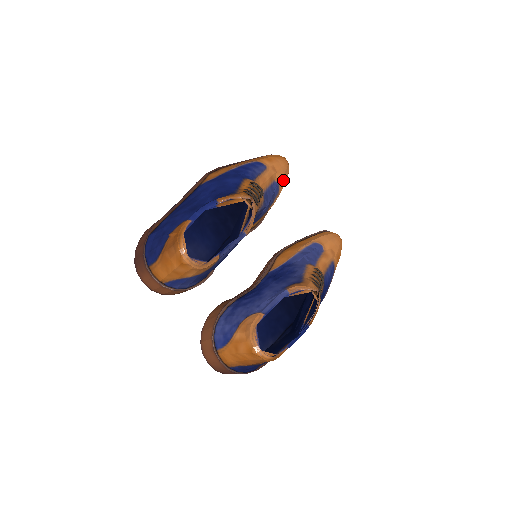
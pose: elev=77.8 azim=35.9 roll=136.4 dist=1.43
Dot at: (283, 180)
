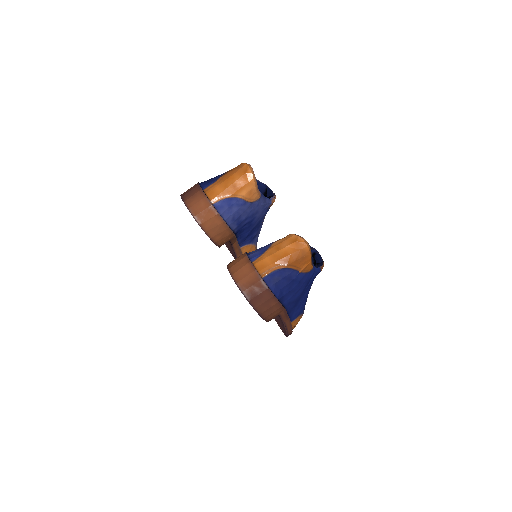
Dot at: occluded
